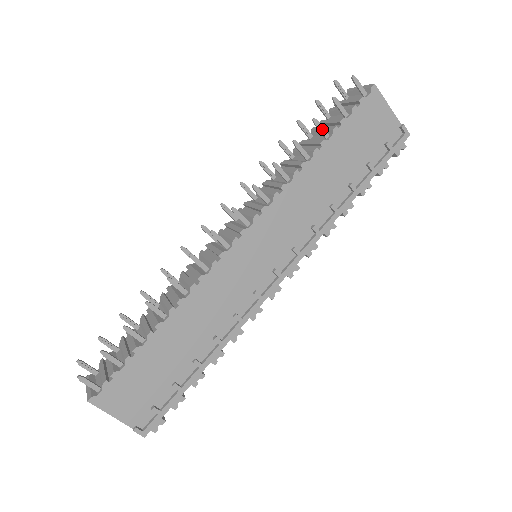
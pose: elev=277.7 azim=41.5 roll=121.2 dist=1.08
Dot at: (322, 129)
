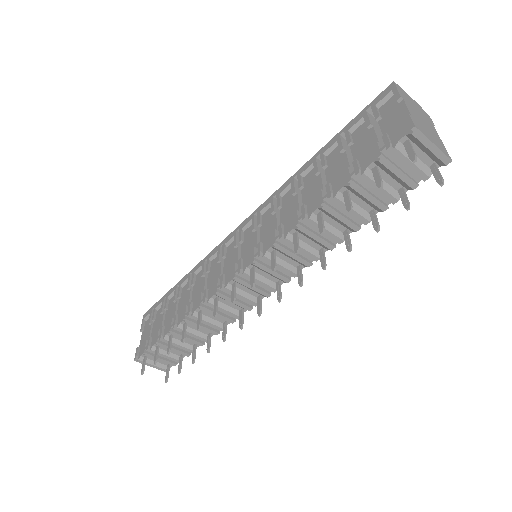
Dot at: (376, 220)
